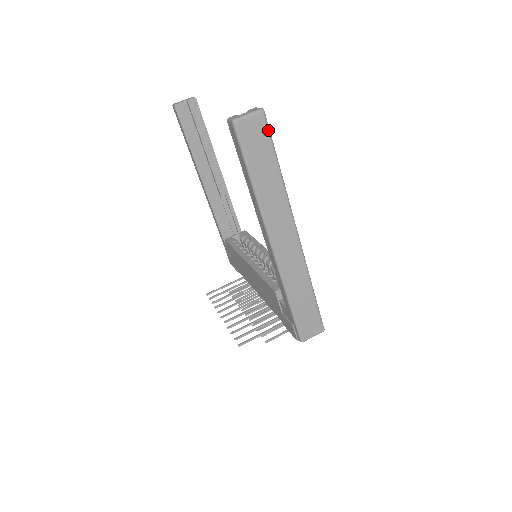
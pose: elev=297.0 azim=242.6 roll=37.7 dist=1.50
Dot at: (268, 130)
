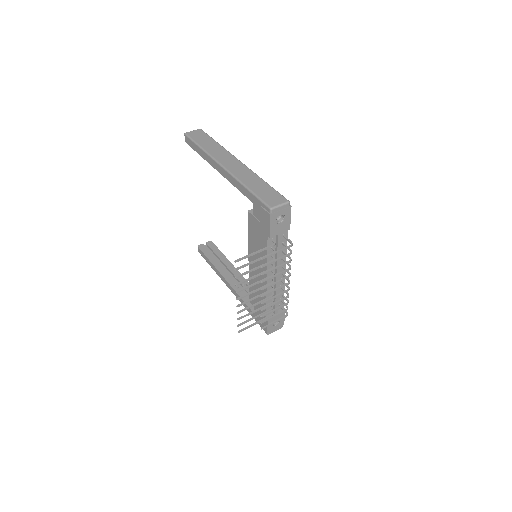
Dot at: (205, 133)
